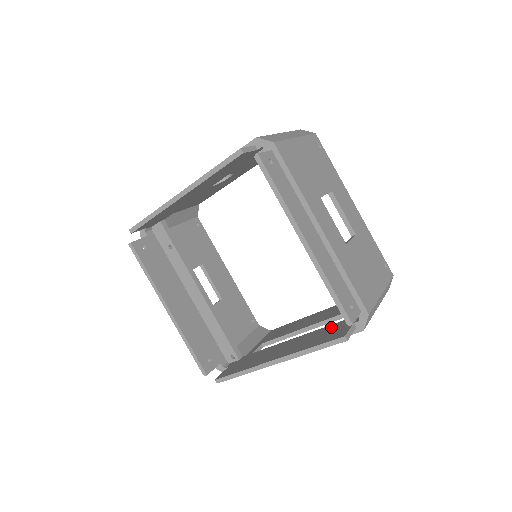
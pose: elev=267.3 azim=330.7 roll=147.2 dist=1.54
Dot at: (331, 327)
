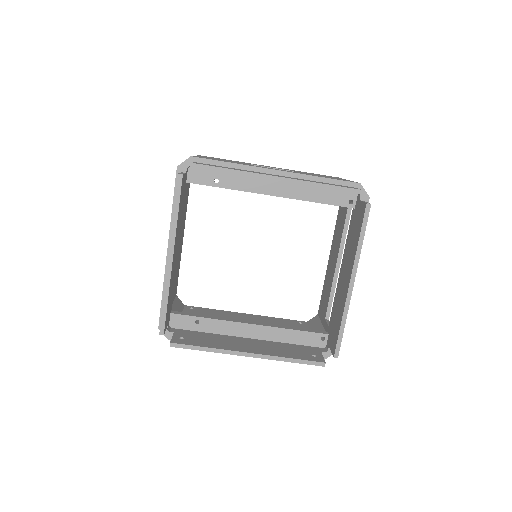
Dot at: (351, 226)
